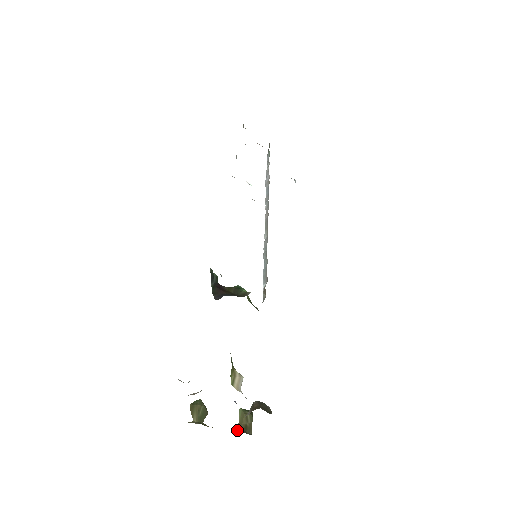
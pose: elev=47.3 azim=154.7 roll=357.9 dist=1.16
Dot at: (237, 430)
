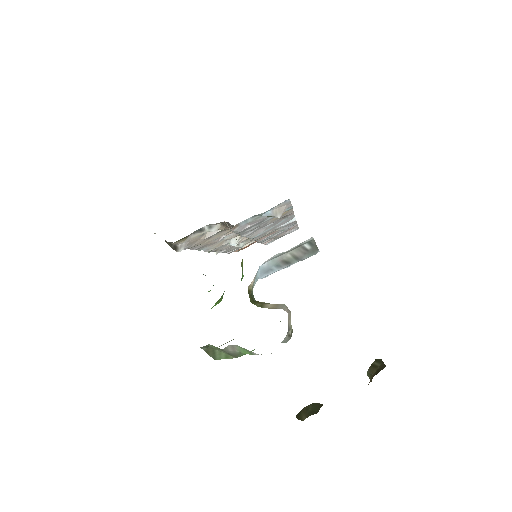
Dot at: occluded
